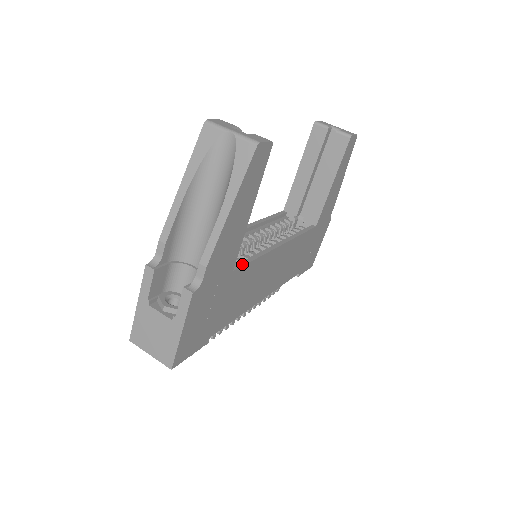
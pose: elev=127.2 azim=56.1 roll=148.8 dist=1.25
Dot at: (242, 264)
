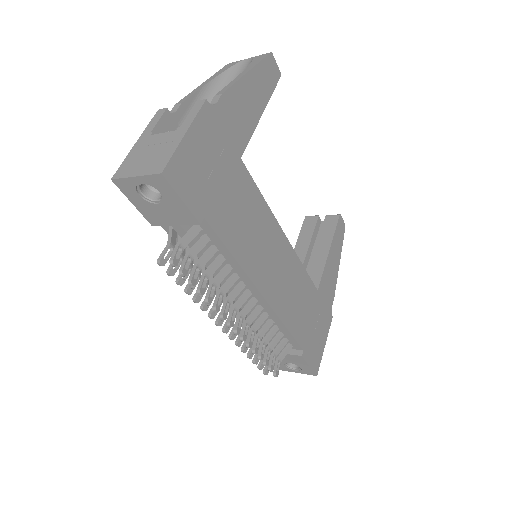
Dot at: (249, 175)
